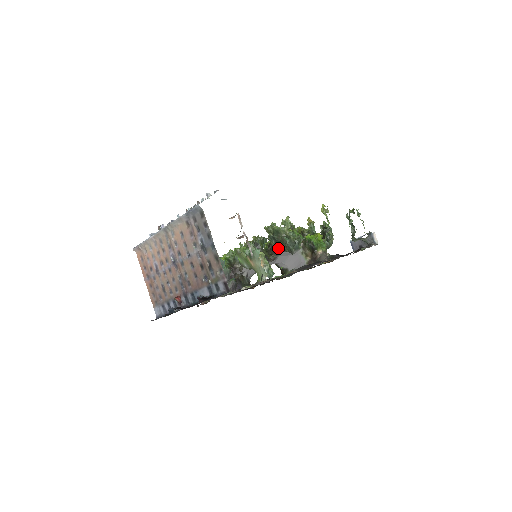
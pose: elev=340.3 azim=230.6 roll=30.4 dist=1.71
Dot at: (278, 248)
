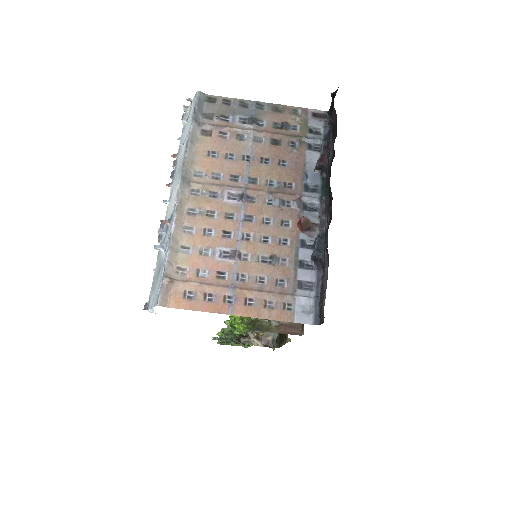
Dot at: occluded
